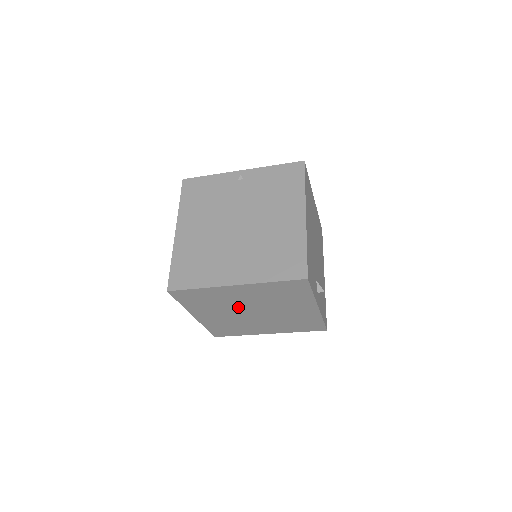
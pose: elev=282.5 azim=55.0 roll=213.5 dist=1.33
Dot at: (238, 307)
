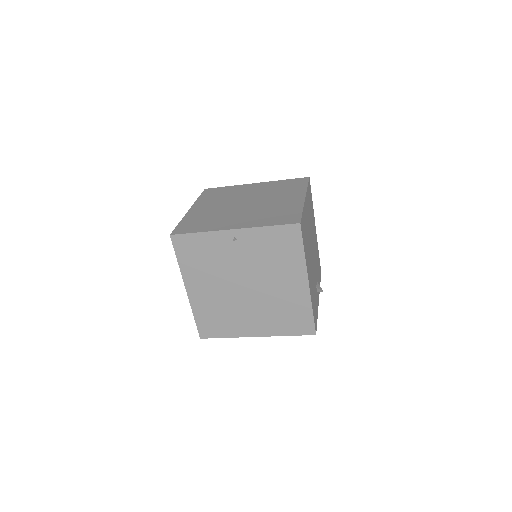
Dot at: occluded
